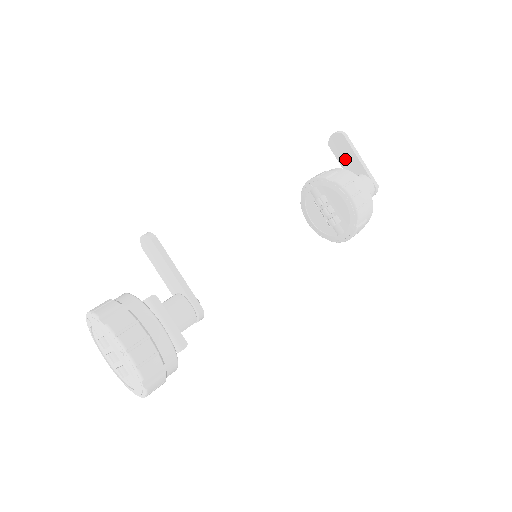
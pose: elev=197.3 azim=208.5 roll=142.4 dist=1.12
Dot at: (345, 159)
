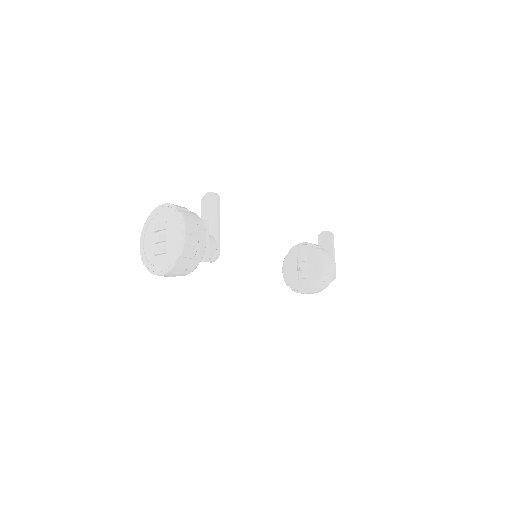
Dot at: occluded
